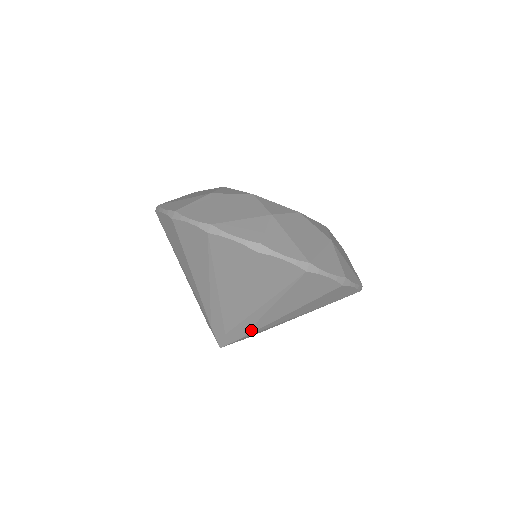
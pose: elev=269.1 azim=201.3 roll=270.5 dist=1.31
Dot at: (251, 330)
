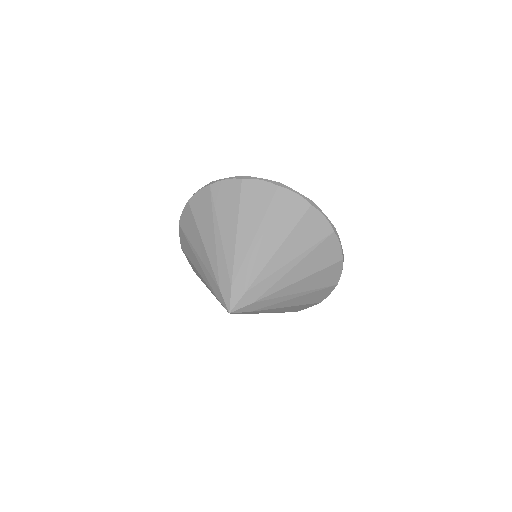
Dot at: (252, 276)
